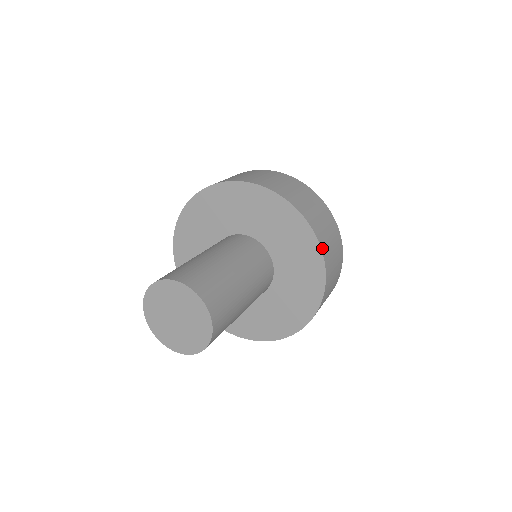
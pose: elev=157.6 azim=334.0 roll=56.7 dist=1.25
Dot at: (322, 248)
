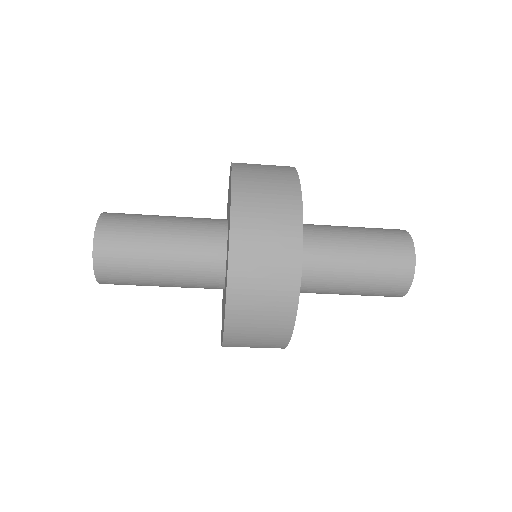
Dot at: occluded
